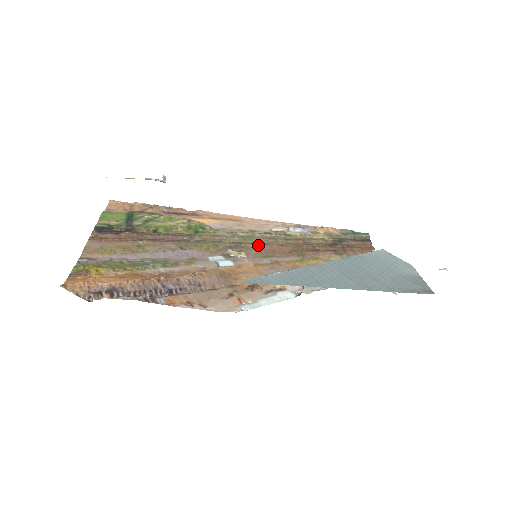
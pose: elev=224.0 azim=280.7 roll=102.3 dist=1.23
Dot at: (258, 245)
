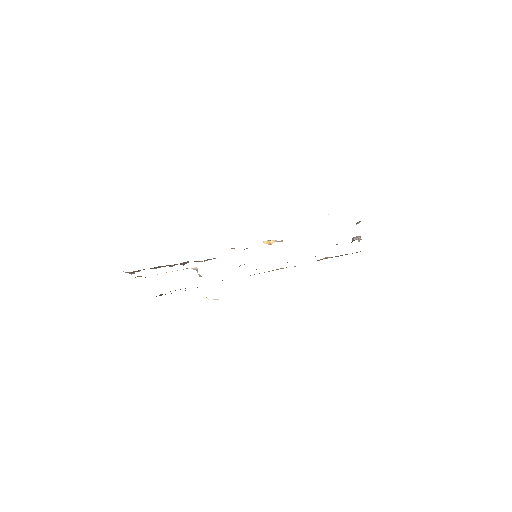
Dot at: occluded
